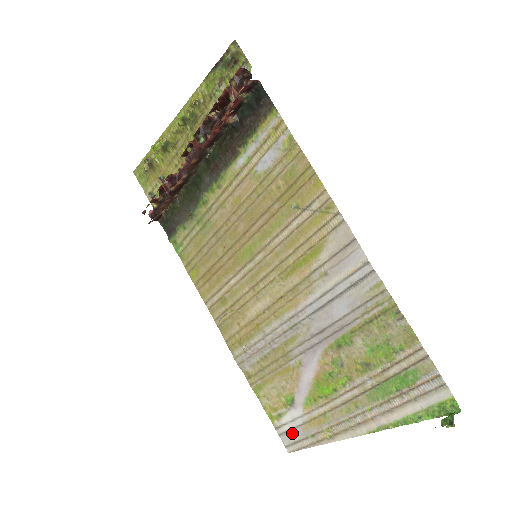
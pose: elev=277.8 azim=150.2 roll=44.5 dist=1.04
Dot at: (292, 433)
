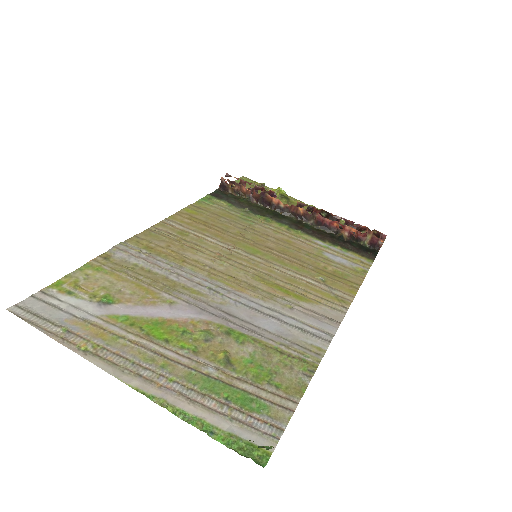
Dot at: (50, 309)
